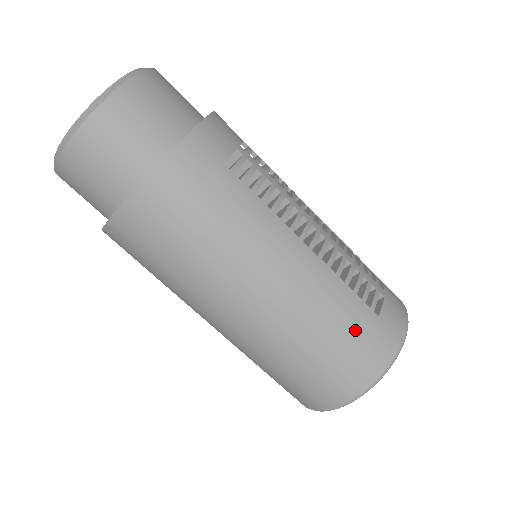
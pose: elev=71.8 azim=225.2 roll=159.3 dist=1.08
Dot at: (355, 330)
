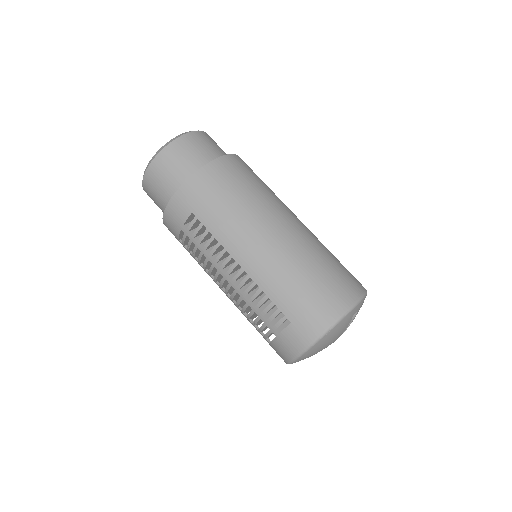
Dot at: occluded
